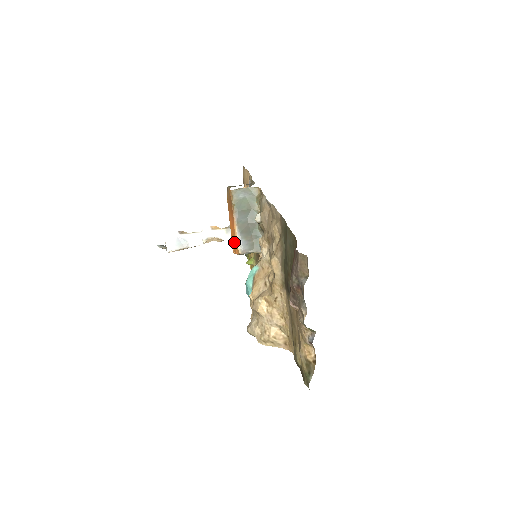
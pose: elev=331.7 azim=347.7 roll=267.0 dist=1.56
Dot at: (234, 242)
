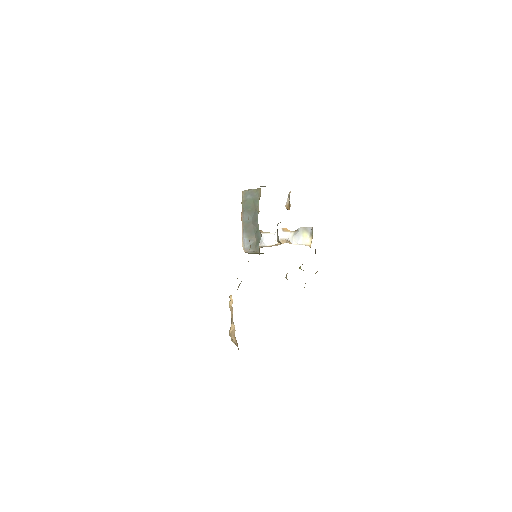
Dot at: occluded
